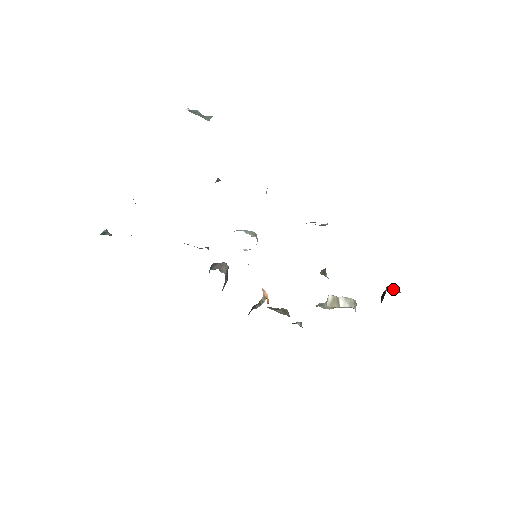
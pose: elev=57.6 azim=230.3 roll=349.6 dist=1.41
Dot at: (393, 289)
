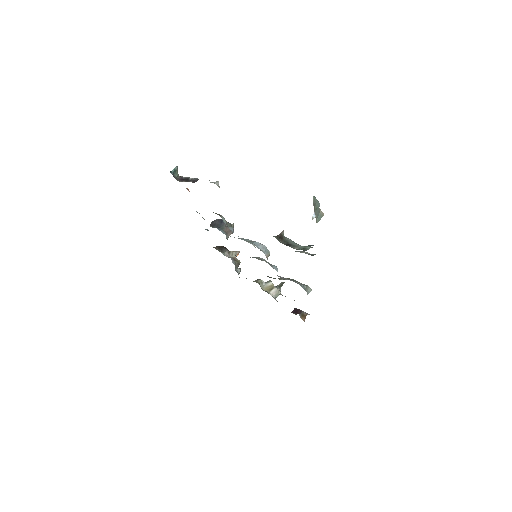
Dot at: (304, 317)
